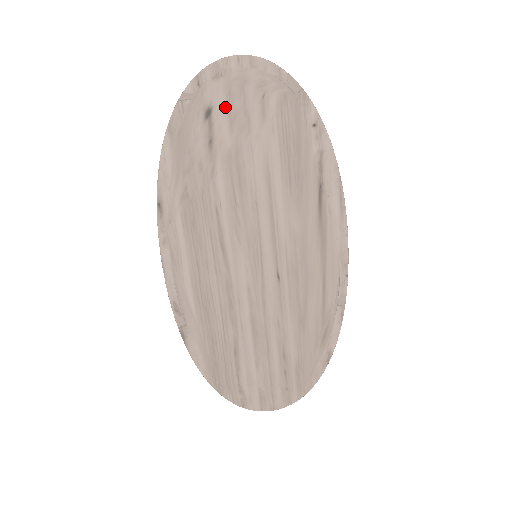
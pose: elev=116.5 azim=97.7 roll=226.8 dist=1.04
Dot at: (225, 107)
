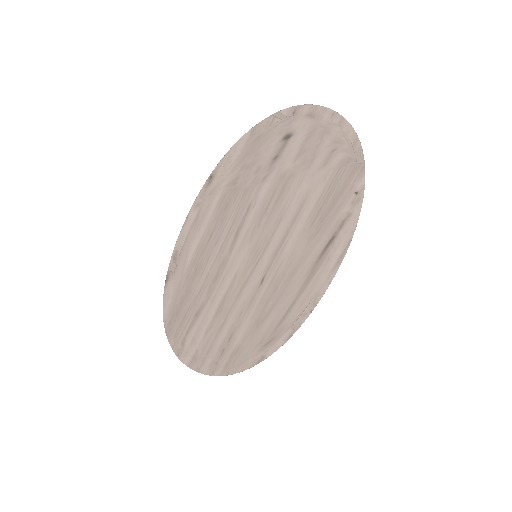
Dot at: (302, 140)
